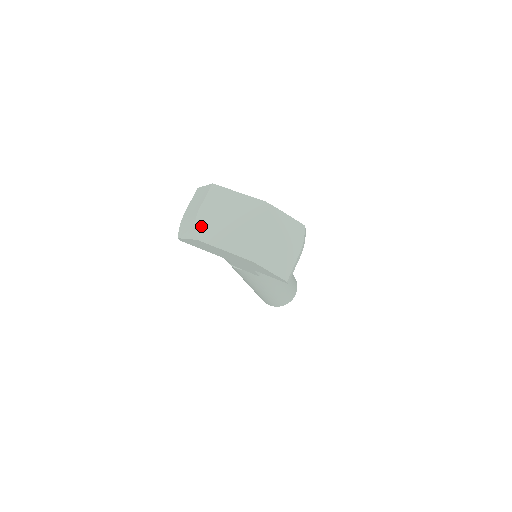
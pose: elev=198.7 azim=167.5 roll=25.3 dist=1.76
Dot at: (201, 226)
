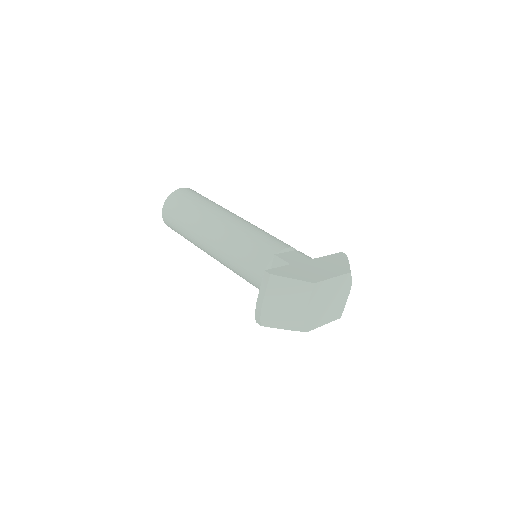
Dot at: (309, 322)
